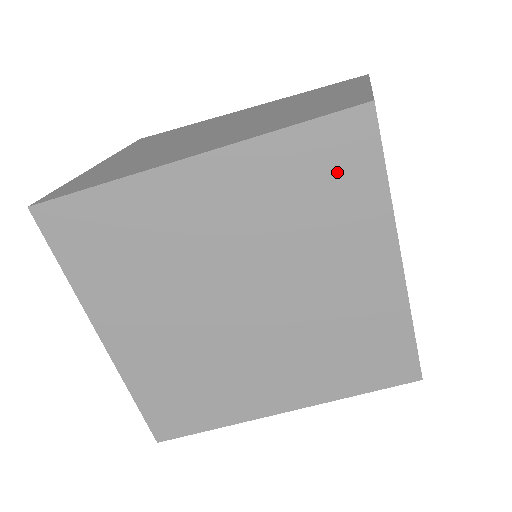
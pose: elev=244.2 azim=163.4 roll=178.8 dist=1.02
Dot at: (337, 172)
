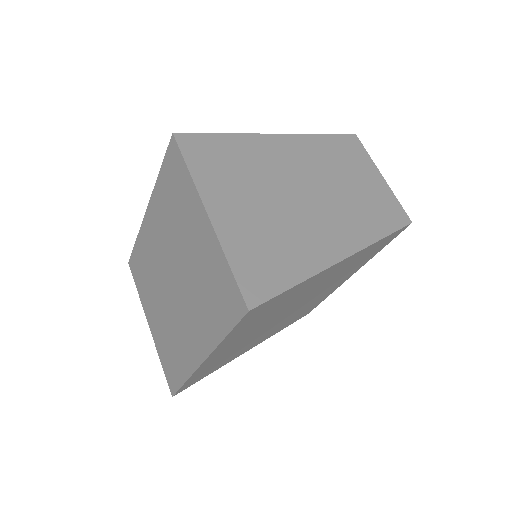
Dot at: (375, 250)
